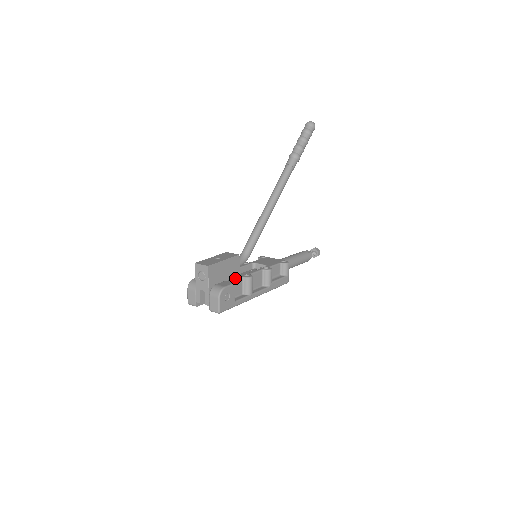
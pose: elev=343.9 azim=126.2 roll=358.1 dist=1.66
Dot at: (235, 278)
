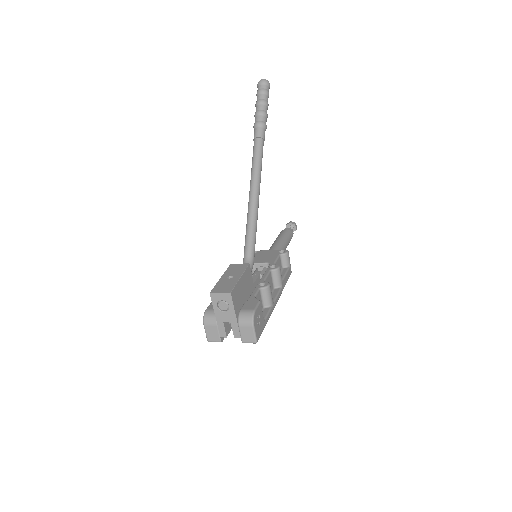
Dot at: (254, 293)
